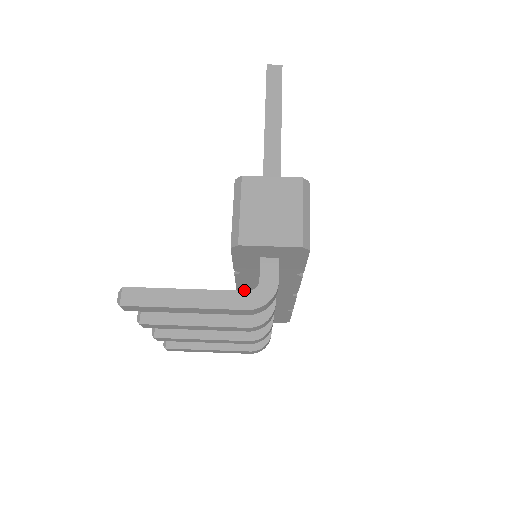
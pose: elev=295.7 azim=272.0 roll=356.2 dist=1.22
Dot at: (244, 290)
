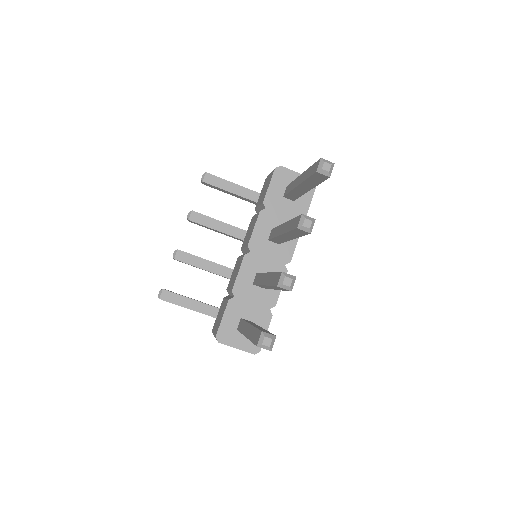
Dot at: occluded
